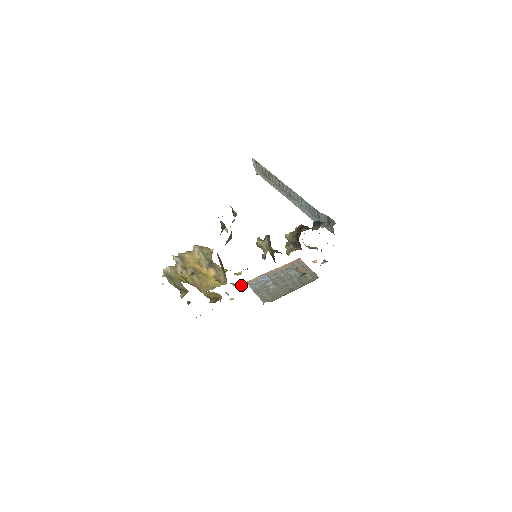
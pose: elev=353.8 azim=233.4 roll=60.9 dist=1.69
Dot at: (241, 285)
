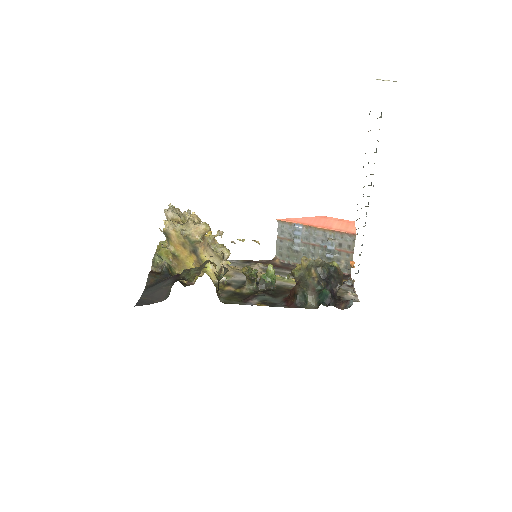
Dot at: (253, 240)
